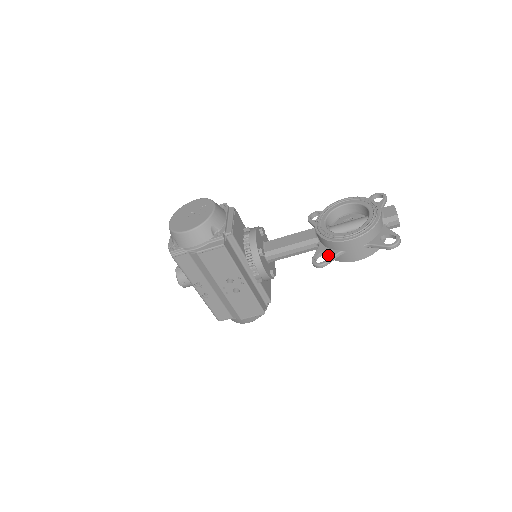
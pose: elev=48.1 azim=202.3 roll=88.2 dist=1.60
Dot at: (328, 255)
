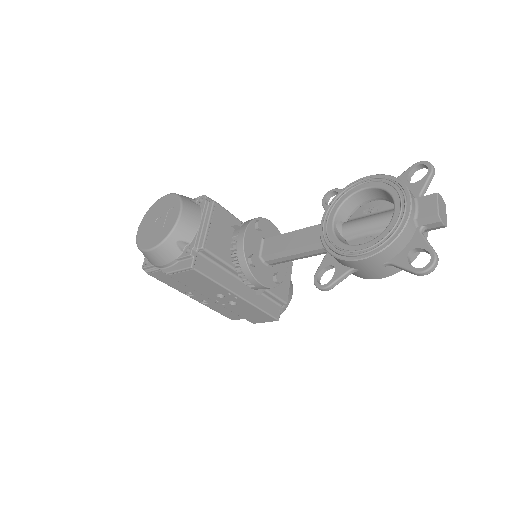
Dot at: (334, 273)
